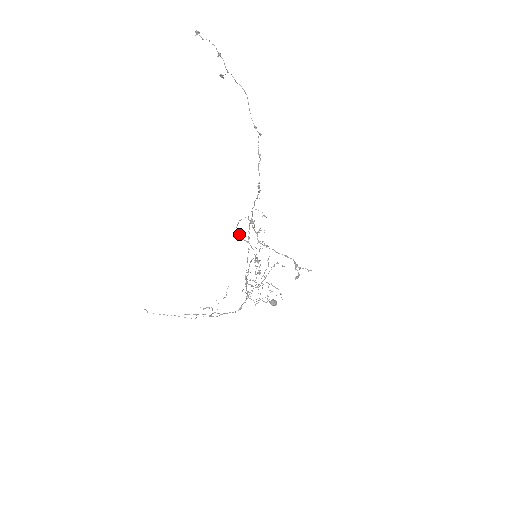
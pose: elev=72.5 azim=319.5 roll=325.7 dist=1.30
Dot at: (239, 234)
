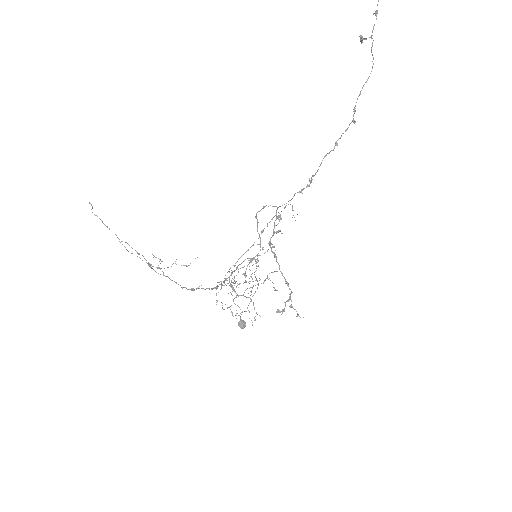
Dot at: (257, 221)
